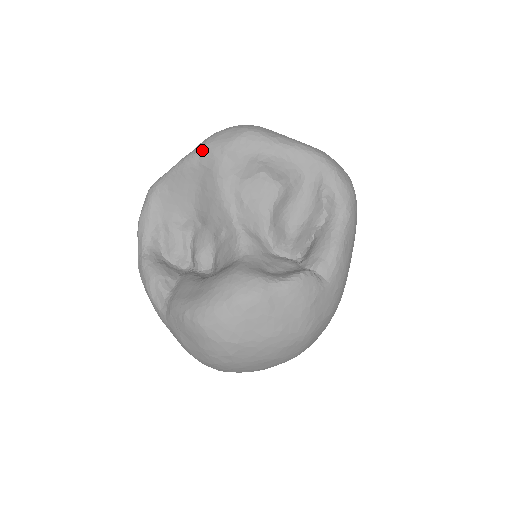
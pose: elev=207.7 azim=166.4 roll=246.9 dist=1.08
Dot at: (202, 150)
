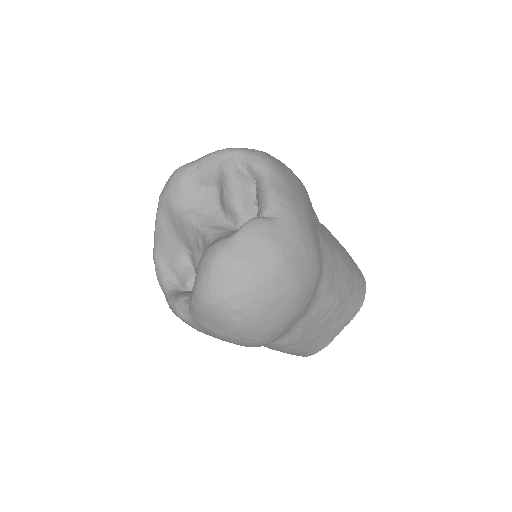
Dot at: (159, 203)
